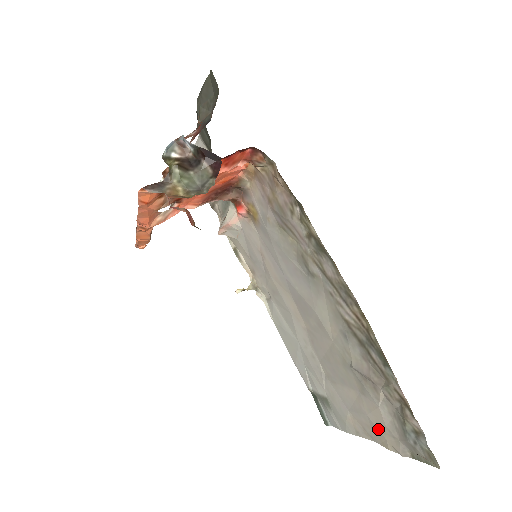
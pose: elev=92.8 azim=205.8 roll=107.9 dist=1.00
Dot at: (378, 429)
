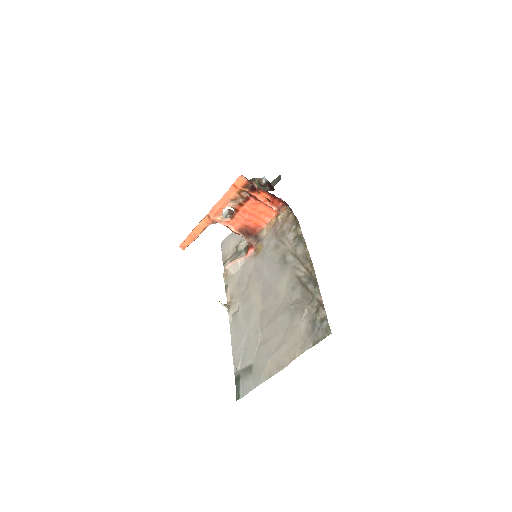
Dot at: (293, 345)
